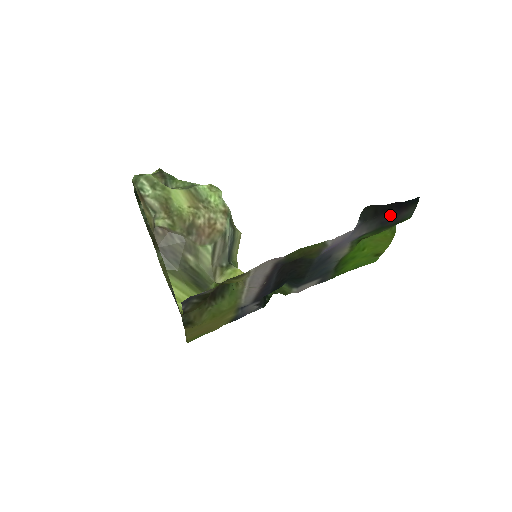
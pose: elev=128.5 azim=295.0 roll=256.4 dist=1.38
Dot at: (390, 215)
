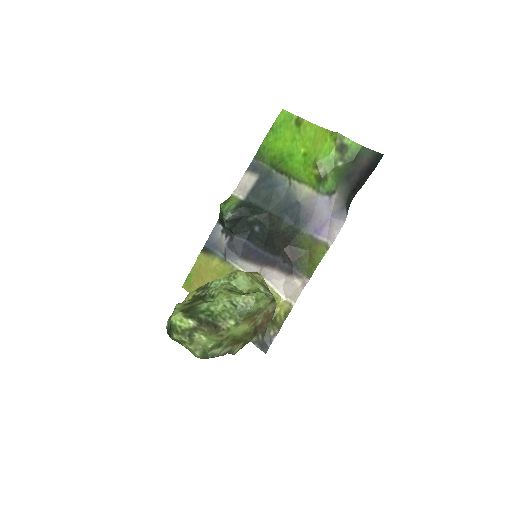
Dot at: (359, 176)
